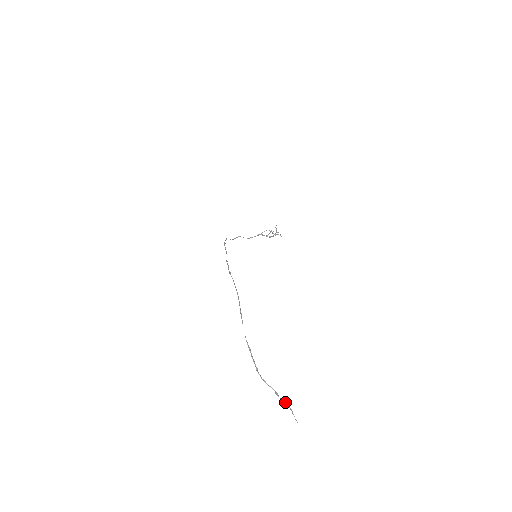
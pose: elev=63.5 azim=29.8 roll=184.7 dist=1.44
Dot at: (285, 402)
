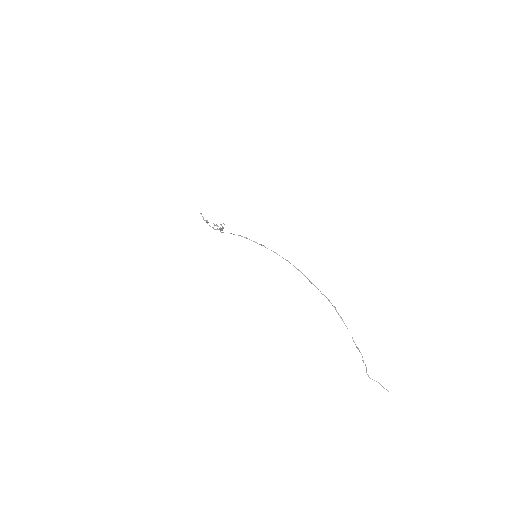
Dot at: occluded
